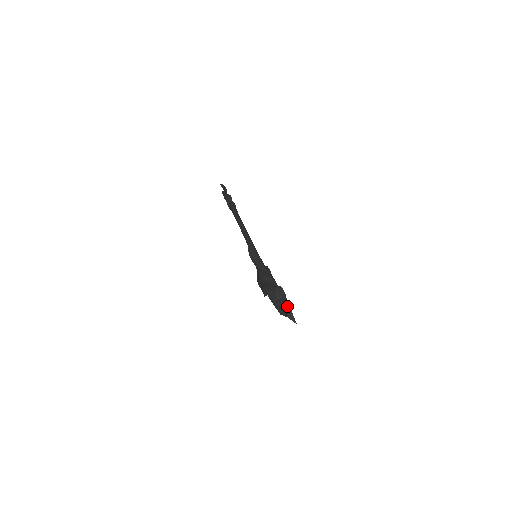
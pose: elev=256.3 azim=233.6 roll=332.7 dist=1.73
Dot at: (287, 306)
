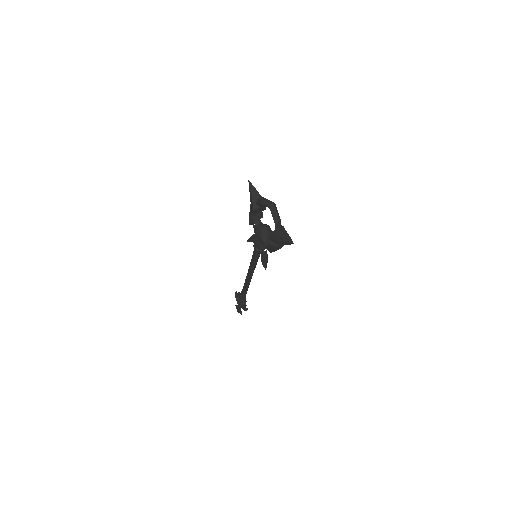
Dot at: (281, 229)
